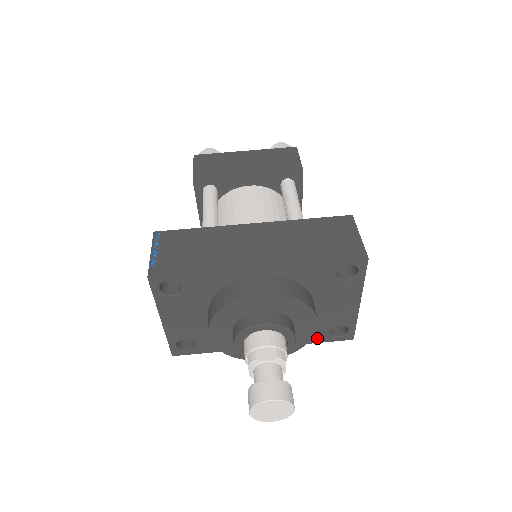
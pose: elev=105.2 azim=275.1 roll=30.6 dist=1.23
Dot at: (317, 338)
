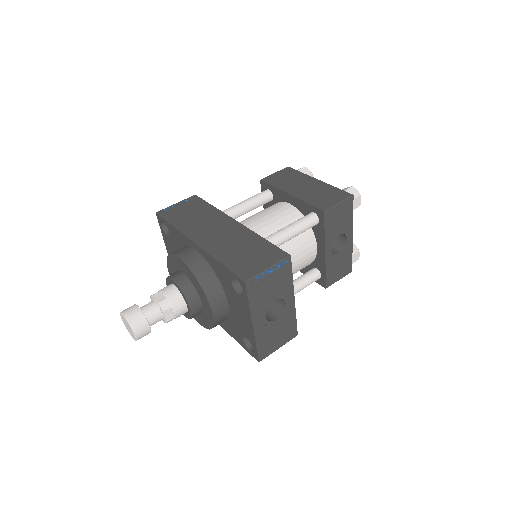
Dot at: (238, 339)
